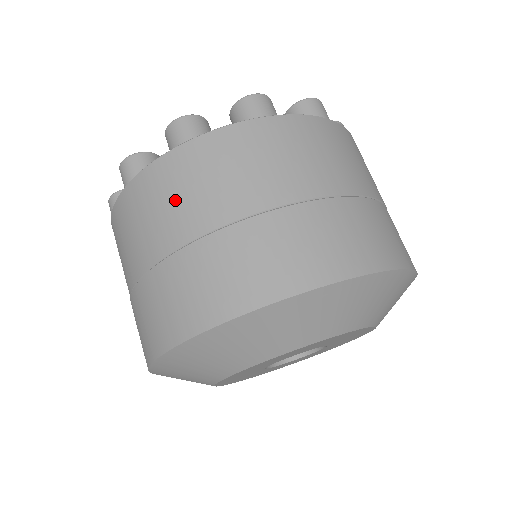
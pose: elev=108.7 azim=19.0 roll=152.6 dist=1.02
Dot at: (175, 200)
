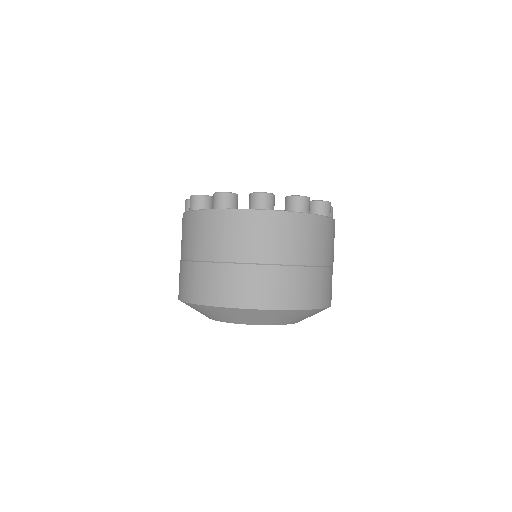
Dot at: (205, 237)
